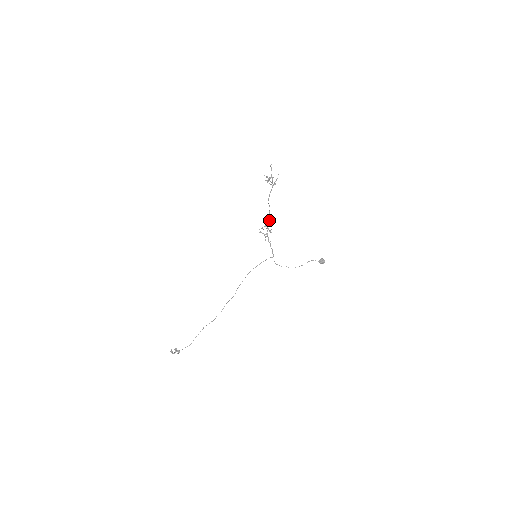
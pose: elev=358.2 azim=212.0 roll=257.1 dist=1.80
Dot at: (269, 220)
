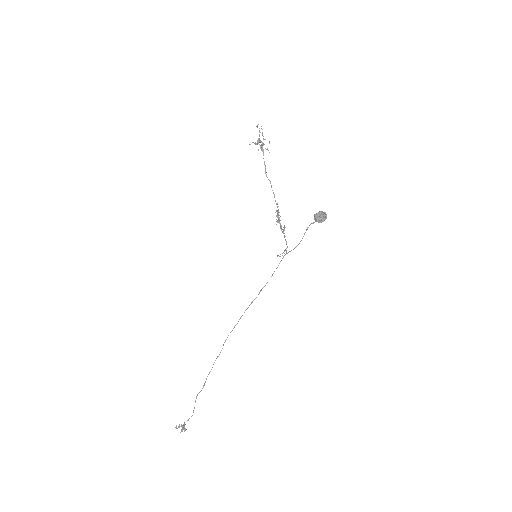
Dot at: (275, 200)
